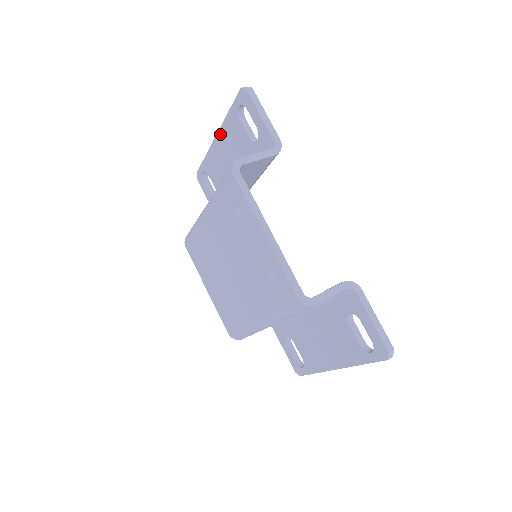
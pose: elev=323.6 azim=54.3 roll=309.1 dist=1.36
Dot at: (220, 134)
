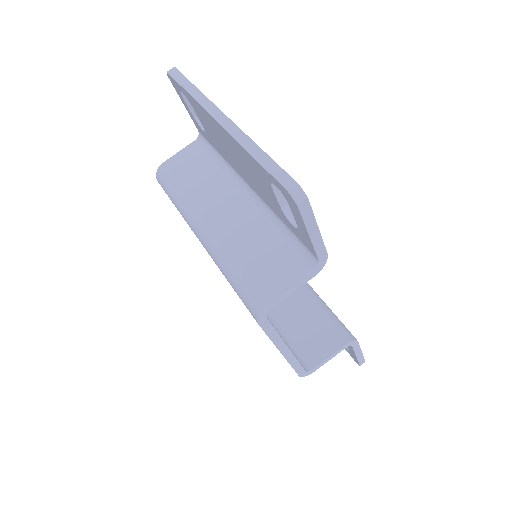
Dot at: (227, 135)
